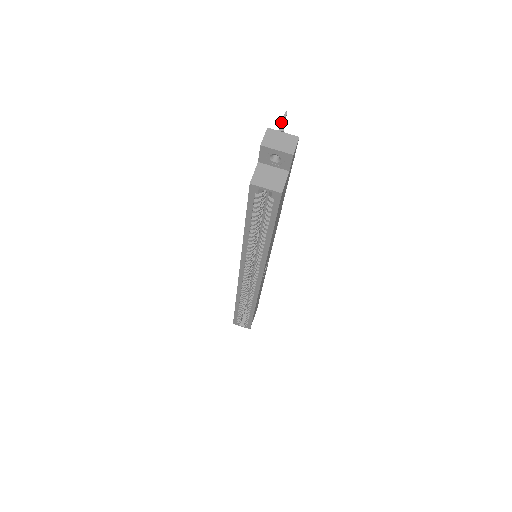
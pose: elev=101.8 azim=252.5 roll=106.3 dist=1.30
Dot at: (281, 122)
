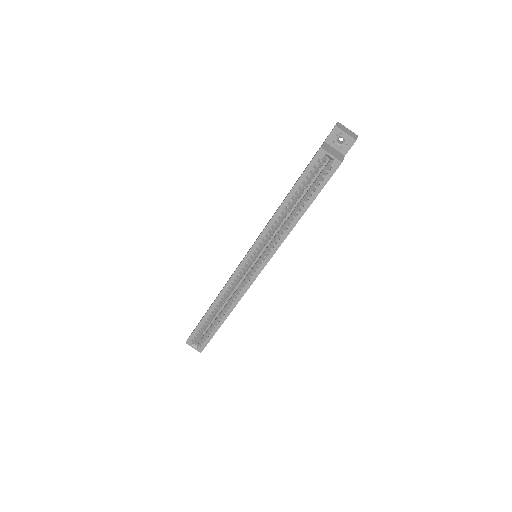
Dot at: occluded
